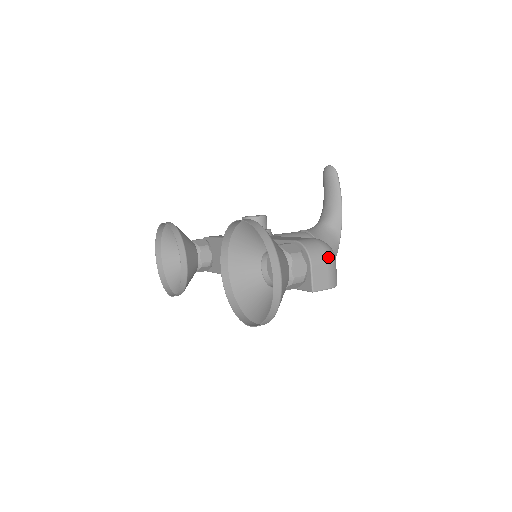
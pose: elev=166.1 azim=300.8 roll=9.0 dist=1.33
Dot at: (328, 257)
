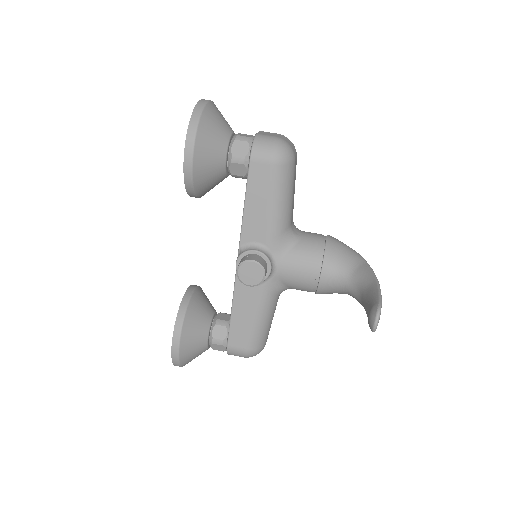
Dot at: occluded
